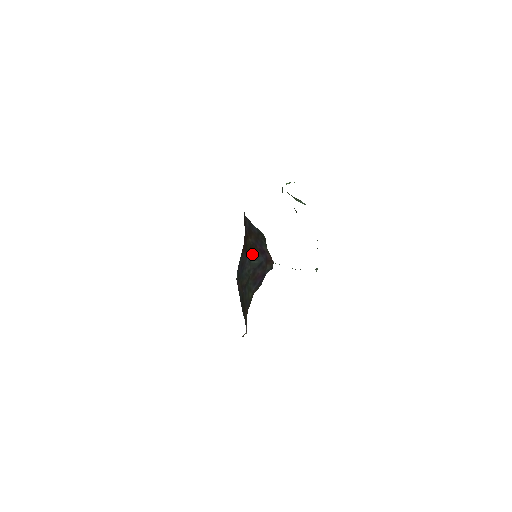
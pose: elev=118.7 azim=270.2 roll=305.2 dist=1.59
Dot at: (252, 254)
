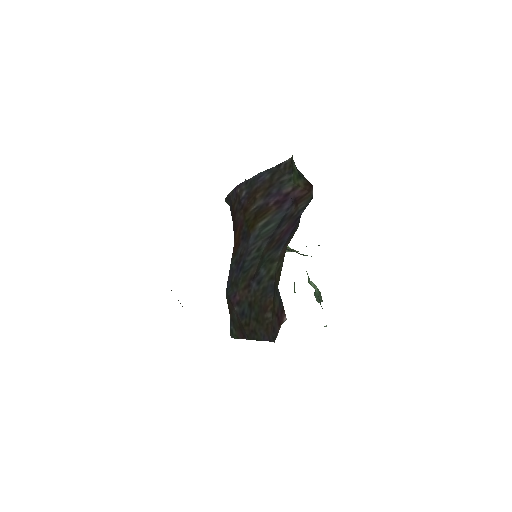
Dot at: (261, 221)
